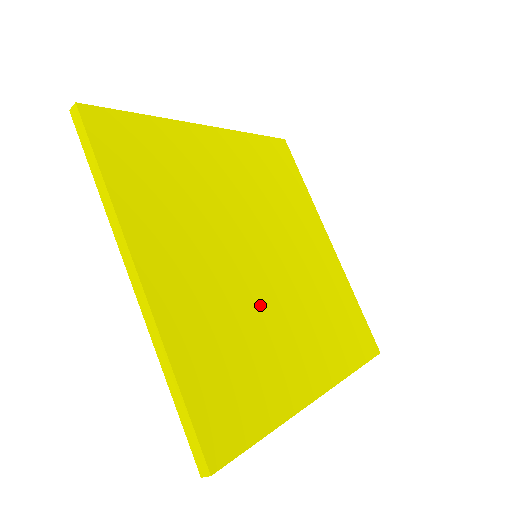
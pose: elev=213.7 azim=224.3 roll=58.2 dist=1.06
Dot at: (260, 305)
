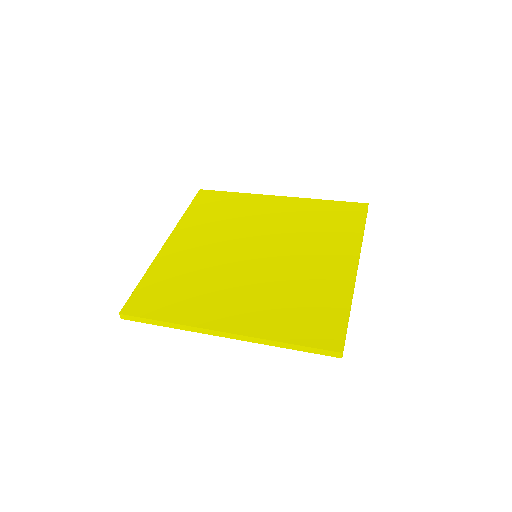
Dot at: (283, 272)
